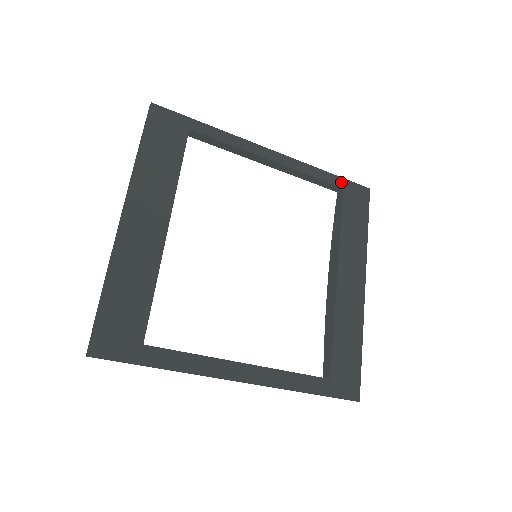
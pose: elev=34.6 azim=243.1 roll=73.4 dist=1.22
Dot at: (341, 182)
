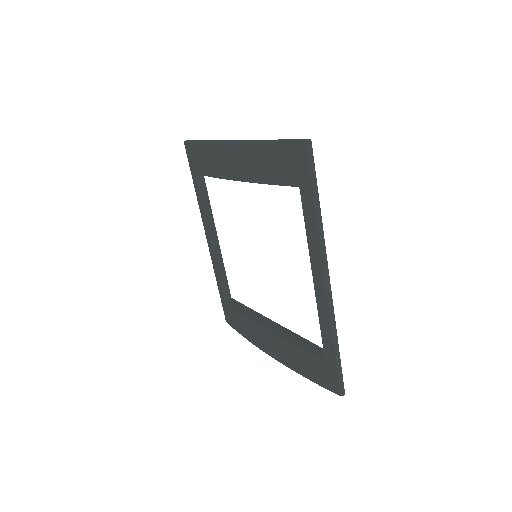
Dot at: occluded
